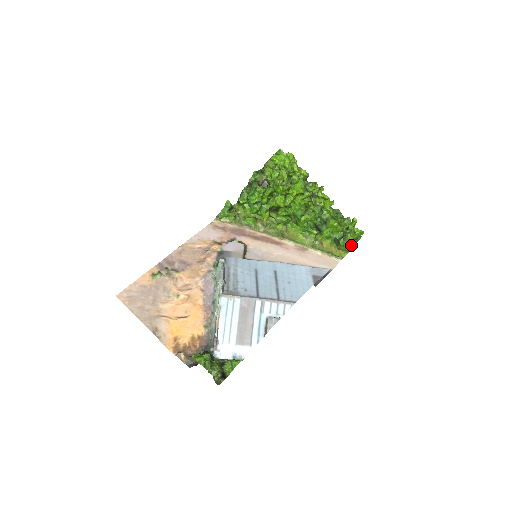
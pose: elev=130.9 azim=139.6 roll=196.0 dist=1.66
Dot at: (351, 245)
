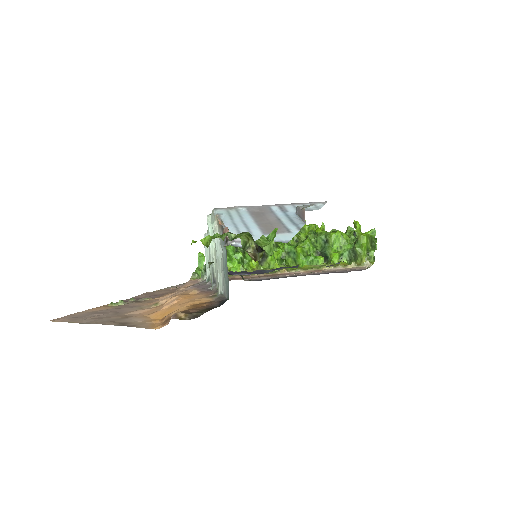
Dot at: (371, 250)
